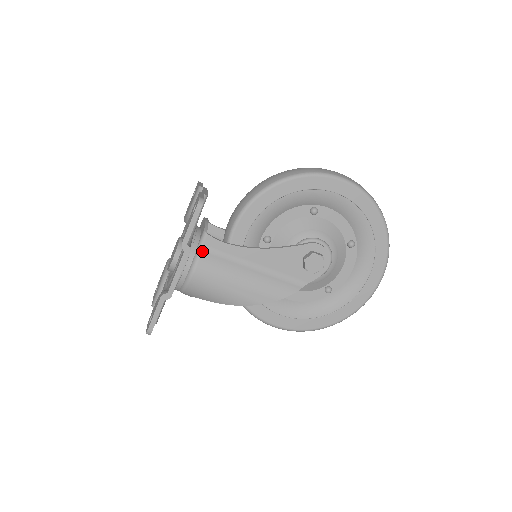
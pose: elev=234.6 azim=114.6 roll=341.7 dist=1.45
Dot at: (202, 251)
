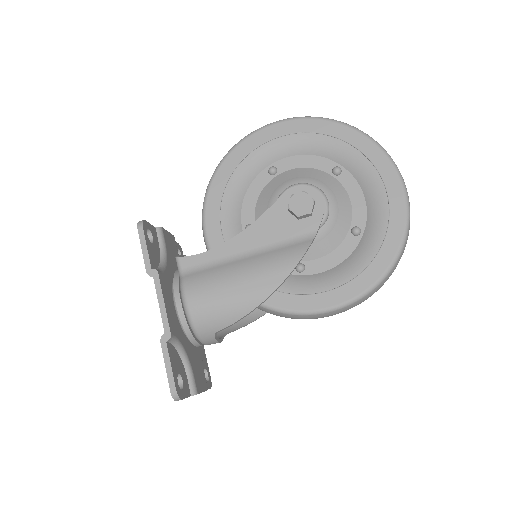
Dot at: (184, 276)
